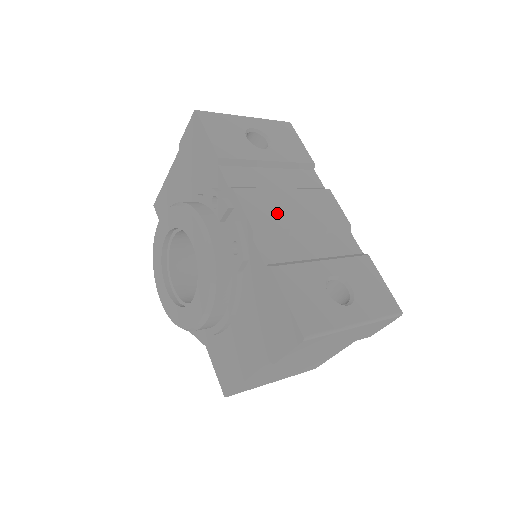
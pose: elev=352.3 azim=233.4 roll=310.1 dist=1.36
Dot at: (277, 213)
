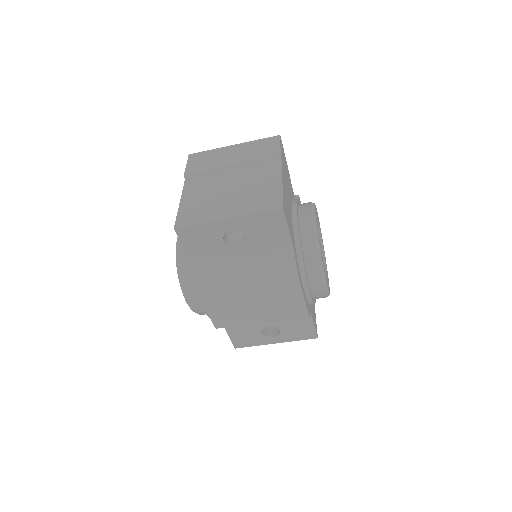
Dot at: occluded
